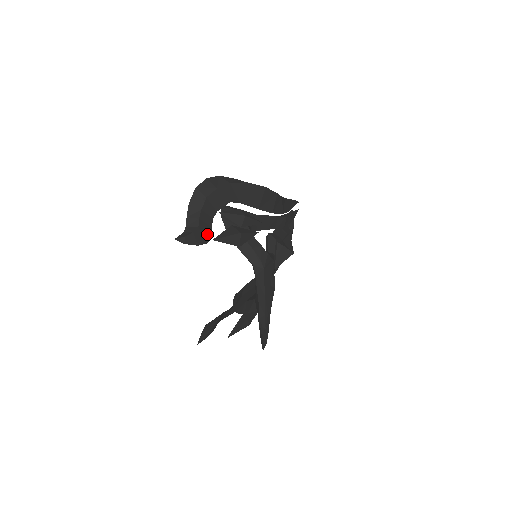
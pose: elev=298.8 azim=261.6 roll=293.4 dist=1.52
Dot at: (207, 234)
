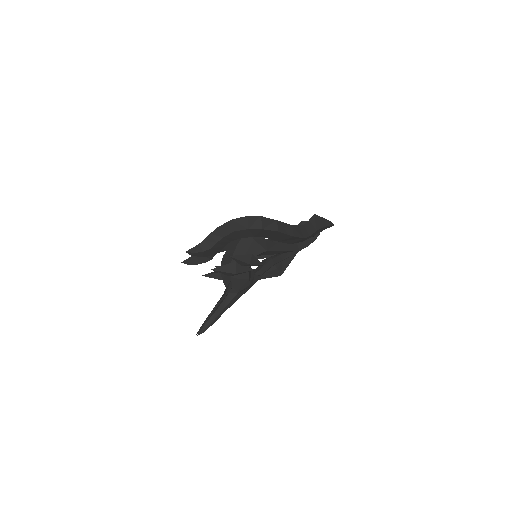
Dot at: (217, 251)
